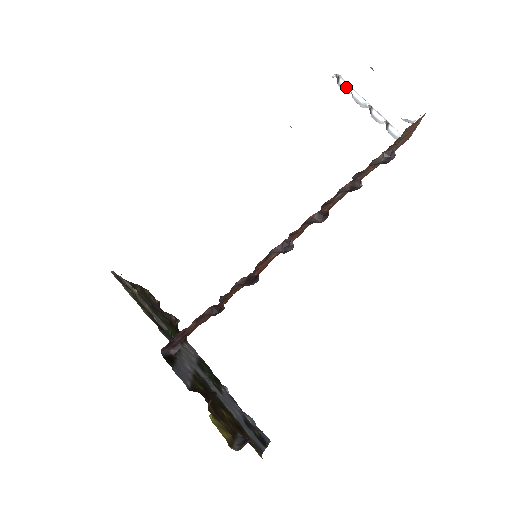
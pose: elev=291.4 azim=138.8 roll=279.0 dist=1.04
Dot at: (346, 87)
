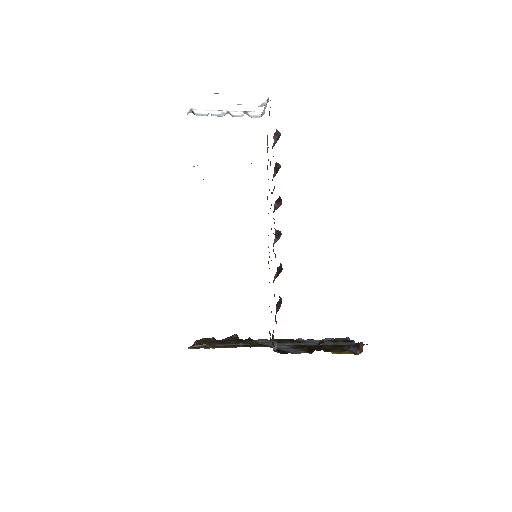
Dot at: (201, 113)
